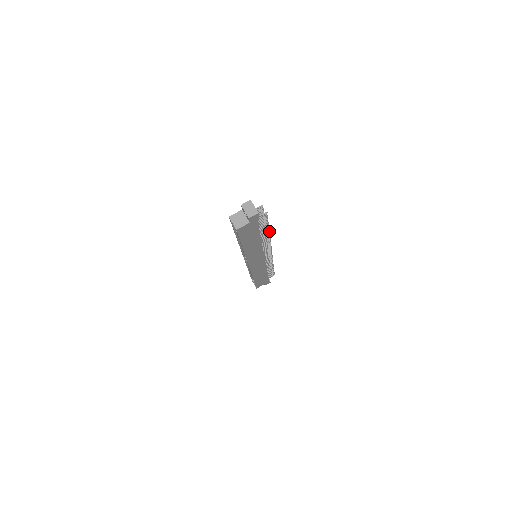
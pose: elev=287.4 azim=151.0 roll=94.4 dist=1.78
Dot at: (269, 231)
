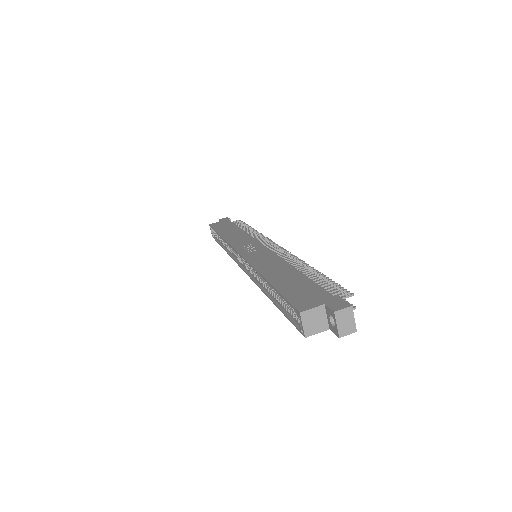
Dot at: occluded
